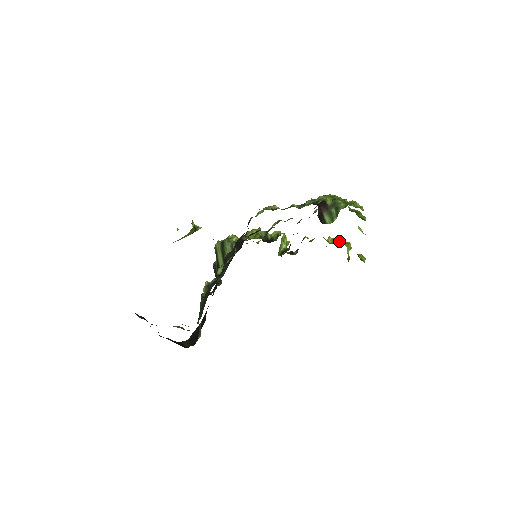
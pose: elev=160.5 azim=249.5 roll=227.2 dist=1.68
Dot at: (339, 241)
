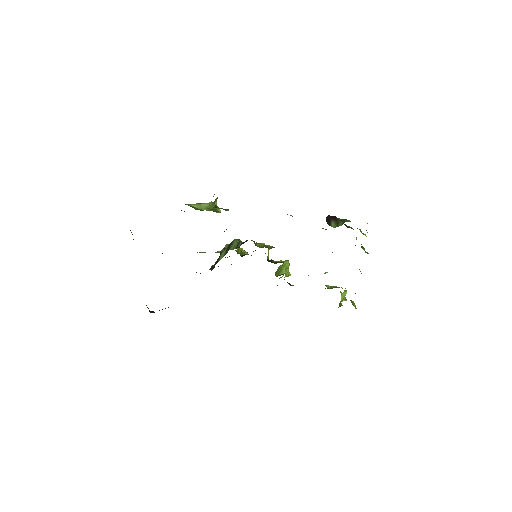
Dot at: (337, 287)
